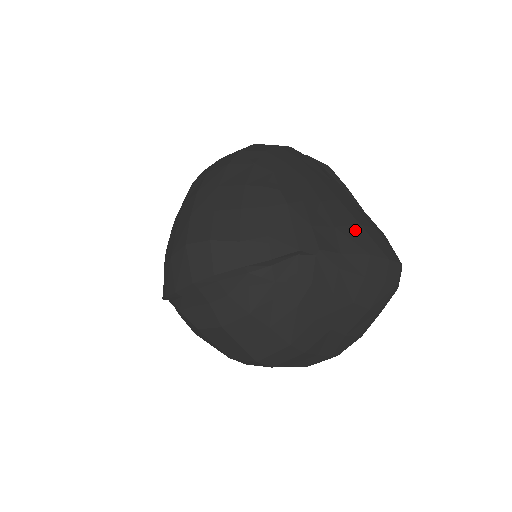
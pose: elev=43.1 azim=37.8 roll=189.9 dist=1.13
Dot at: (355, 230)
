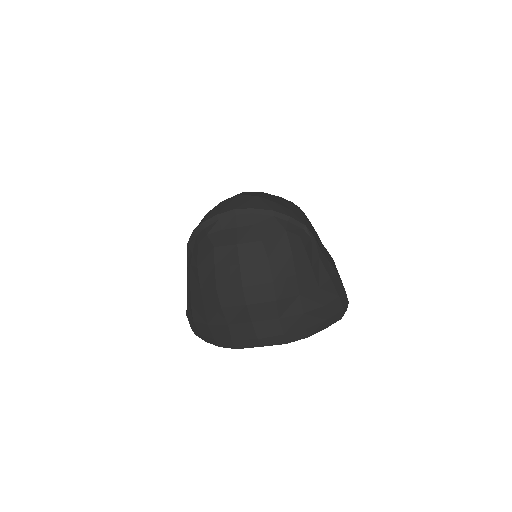
Dot at: (331, 257)
